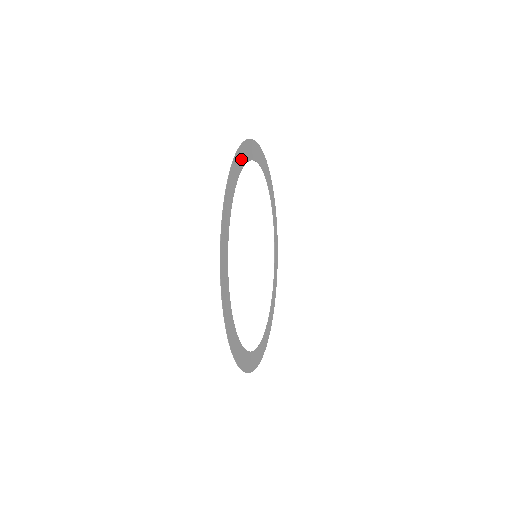
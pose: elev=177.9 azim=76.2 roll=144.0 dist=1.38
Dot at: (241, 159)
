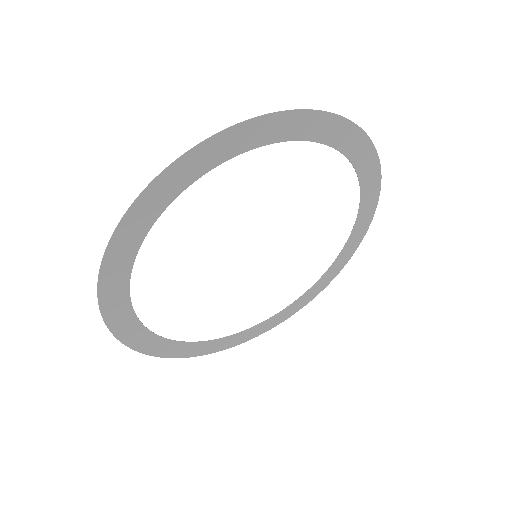
Dot at: (277, 130)
